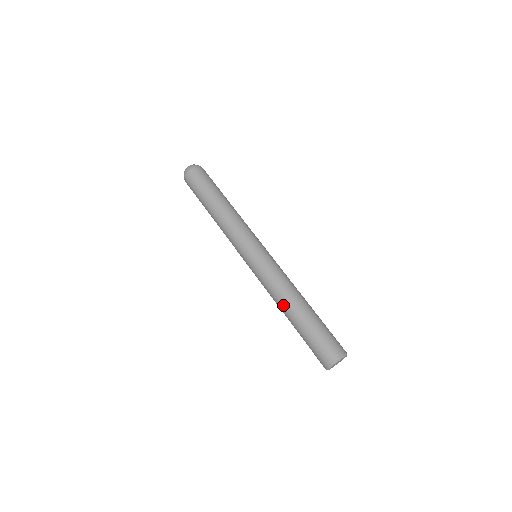
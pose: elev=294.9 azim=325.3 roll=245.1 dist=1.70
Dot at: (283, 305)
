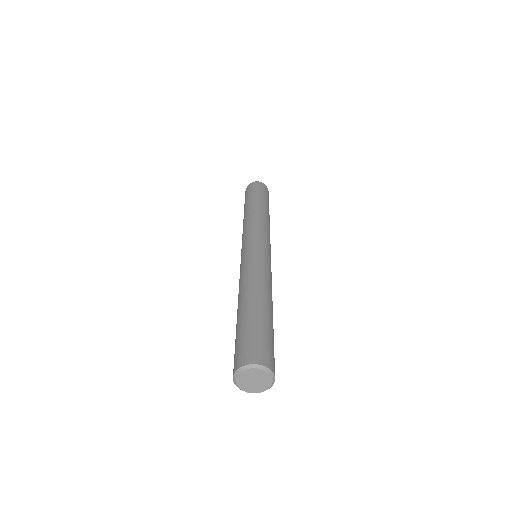
Dot at: (255, 288)
